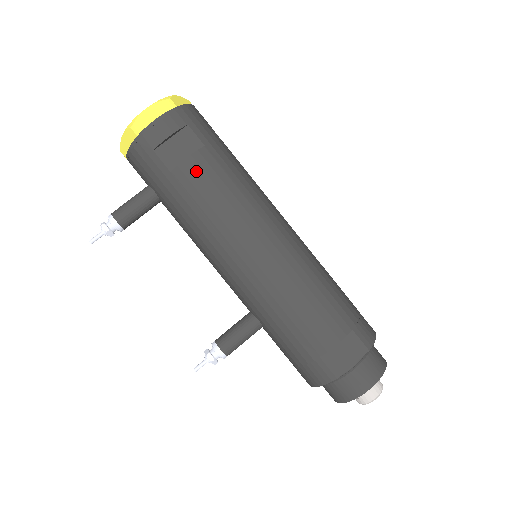
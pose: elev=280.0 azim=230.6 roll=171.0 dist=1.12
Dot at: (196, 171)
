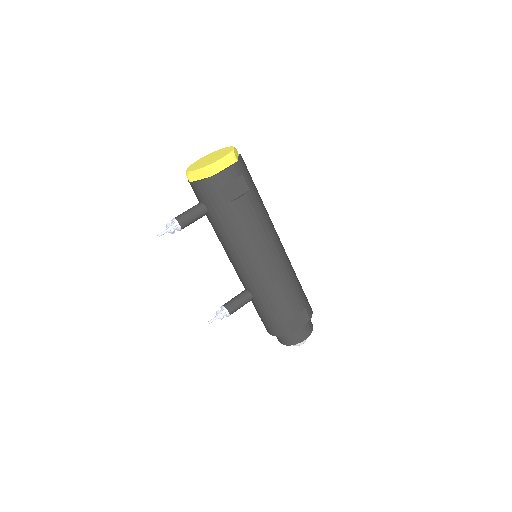
Dot at: (243, 207)
